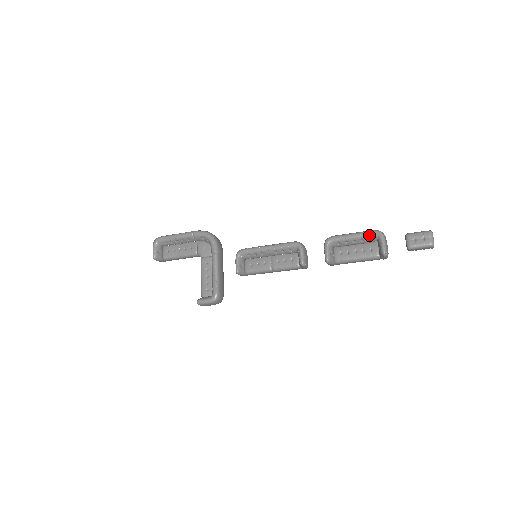
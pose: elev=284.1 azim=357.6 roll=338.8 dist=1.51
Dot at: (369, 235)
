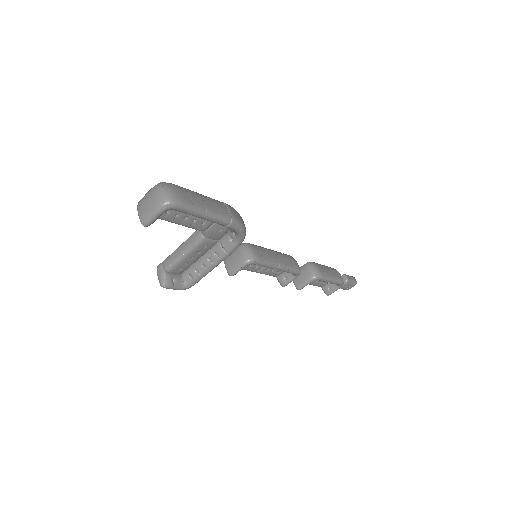
Dot at: occluded
